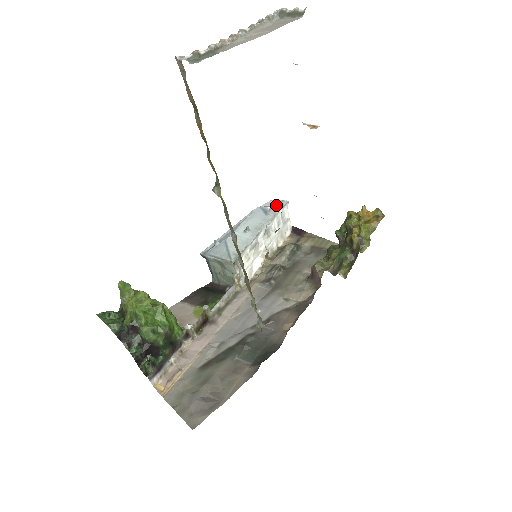
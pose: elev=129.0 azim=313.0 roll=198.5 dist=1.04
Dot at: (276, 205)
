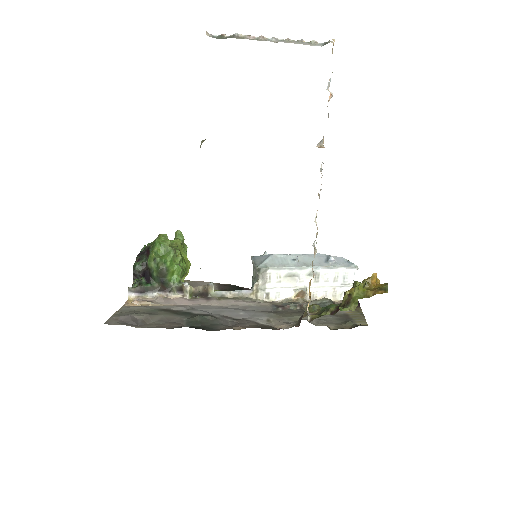
Dot at: (343, 262)
